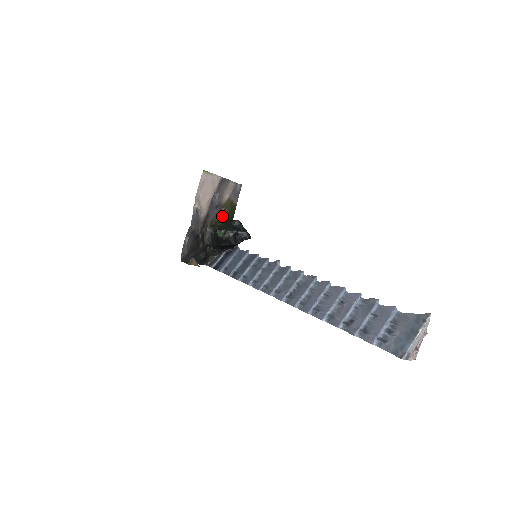
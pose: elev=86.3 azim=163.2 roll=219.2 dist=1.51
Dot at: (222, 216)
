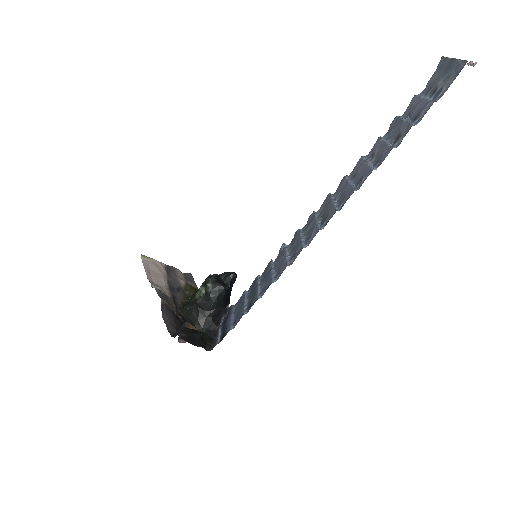
Dot at: occluded
